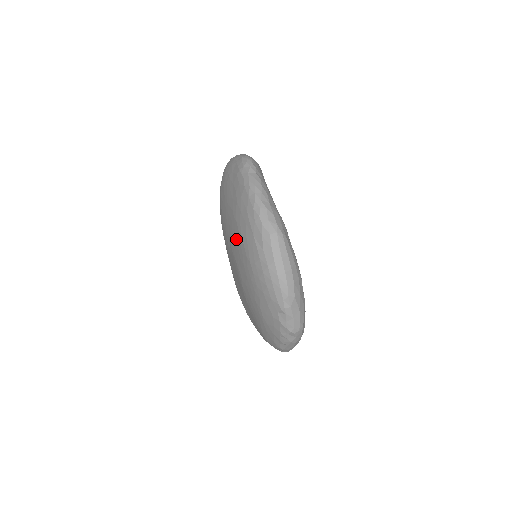
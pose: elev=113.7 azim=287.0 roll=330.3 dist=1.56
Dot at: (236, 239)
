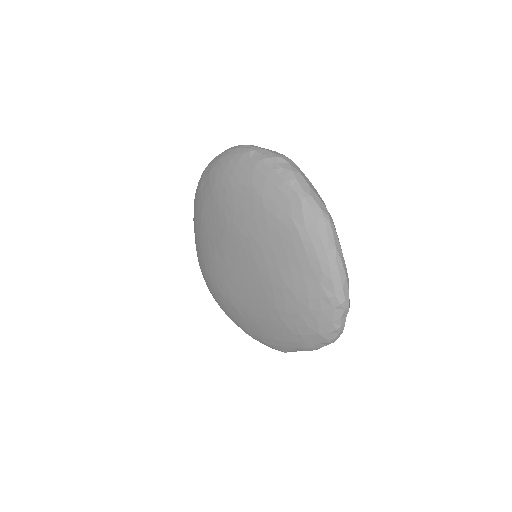
Dot at: (209, 218)
